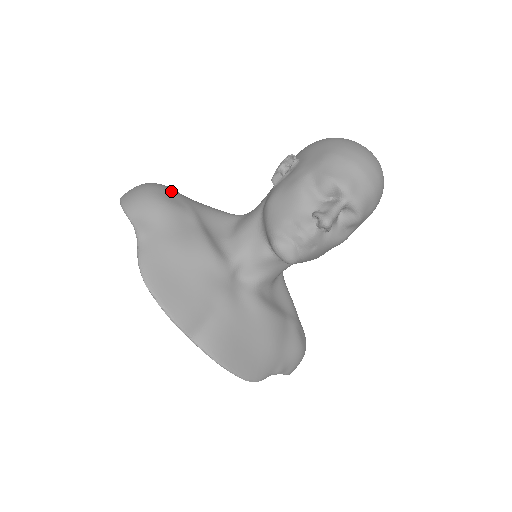
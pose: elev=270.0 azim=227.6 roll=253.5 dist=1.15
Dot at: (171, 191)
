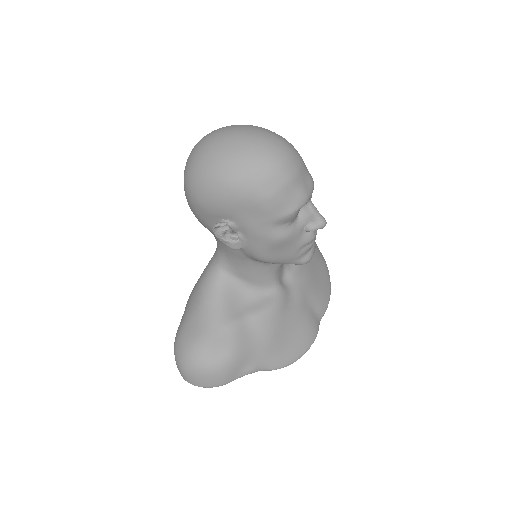
Dot at: (208, 344)
